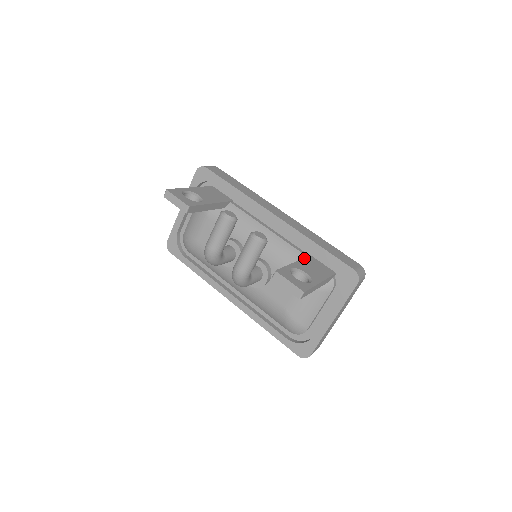
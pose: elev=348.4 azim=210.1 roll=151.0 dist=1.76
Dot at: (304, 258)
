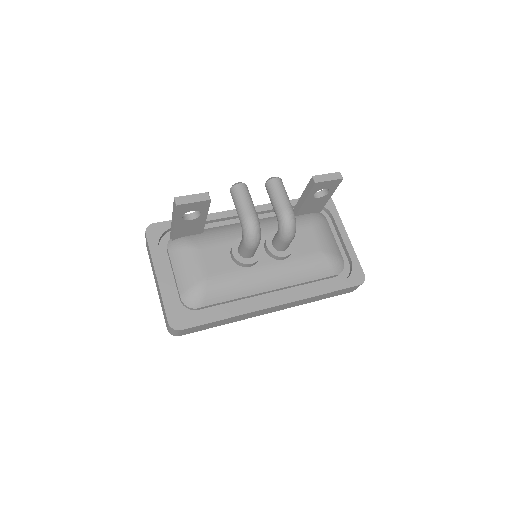
Dot at: (294, 207)
